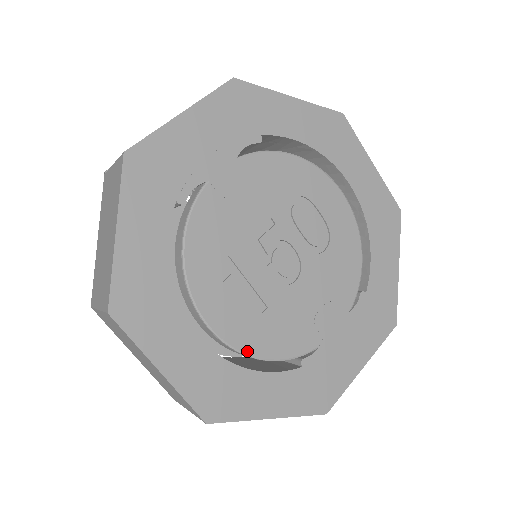
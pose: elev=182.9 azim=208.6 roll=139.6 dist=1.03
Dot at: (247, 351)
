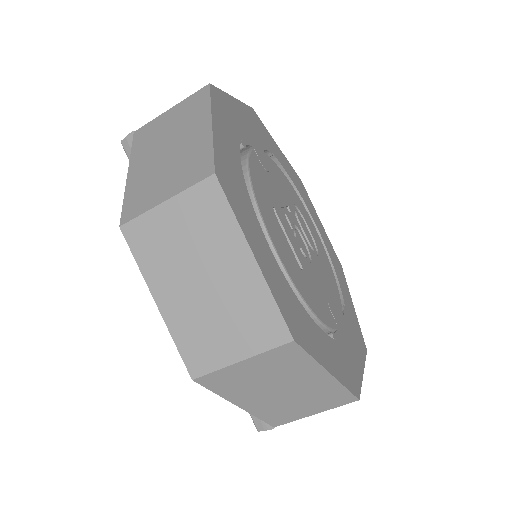
Dot at: (301, 293)
